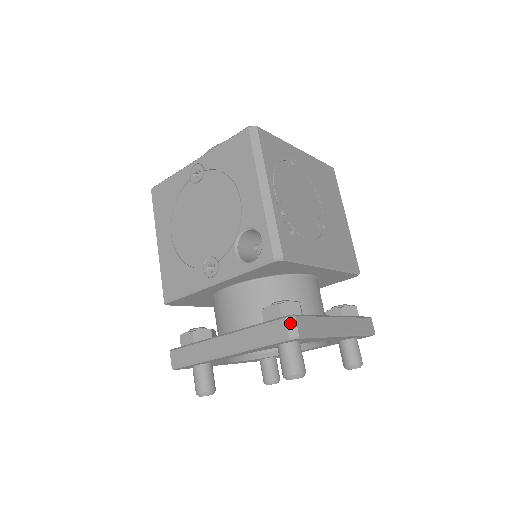
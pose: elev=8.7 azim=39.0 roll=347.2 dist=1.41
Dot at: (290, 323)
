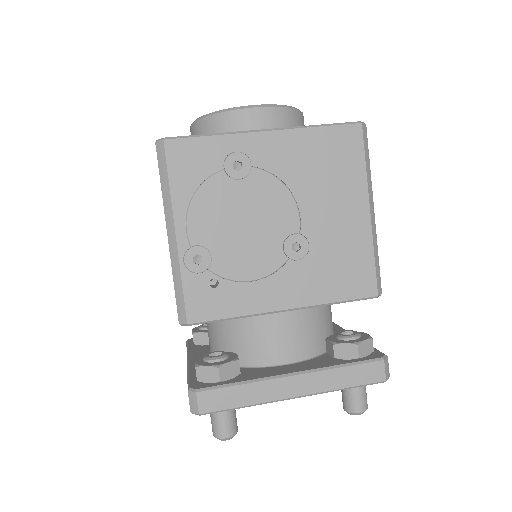
Dot at: (191, 398)
